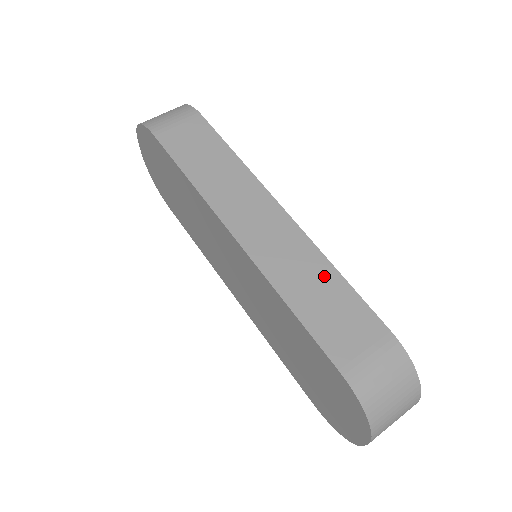
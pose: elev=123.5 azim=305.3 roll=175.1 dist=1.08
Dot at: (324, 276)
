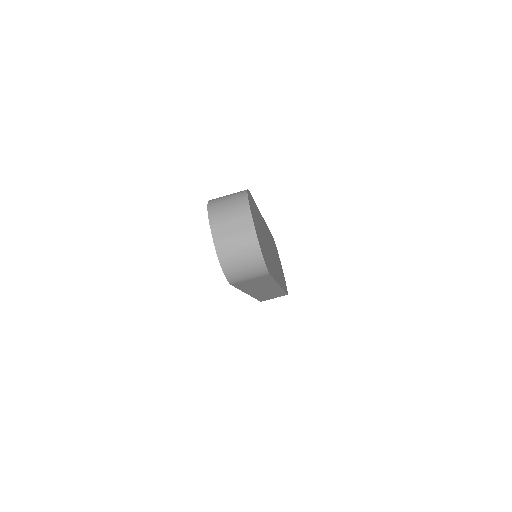
Dot at: (277, 293)
